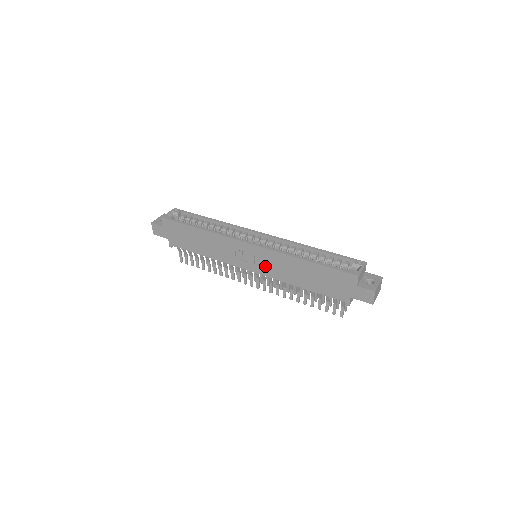
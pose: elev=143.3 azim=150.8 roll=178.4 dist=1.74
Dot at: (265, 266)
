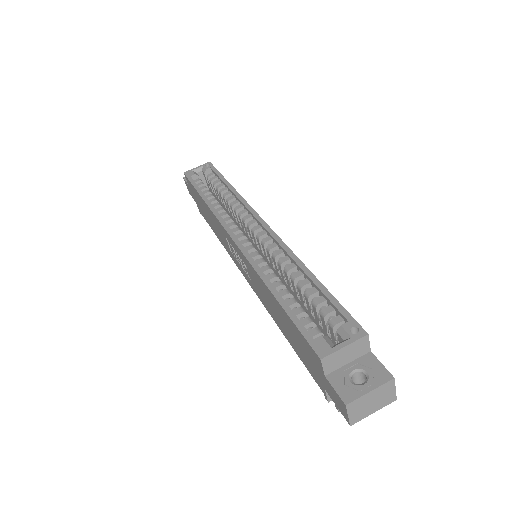
Dot at: (250, 277)
